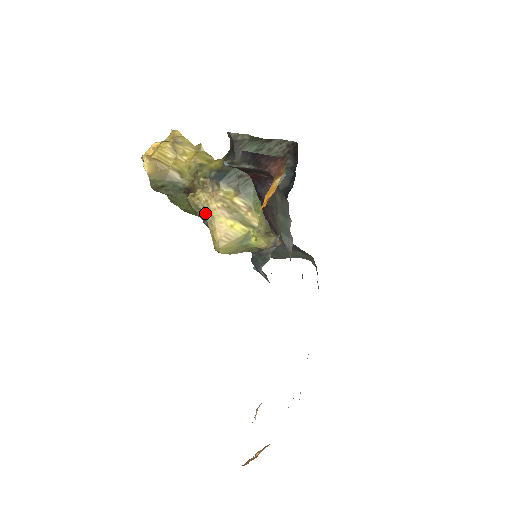
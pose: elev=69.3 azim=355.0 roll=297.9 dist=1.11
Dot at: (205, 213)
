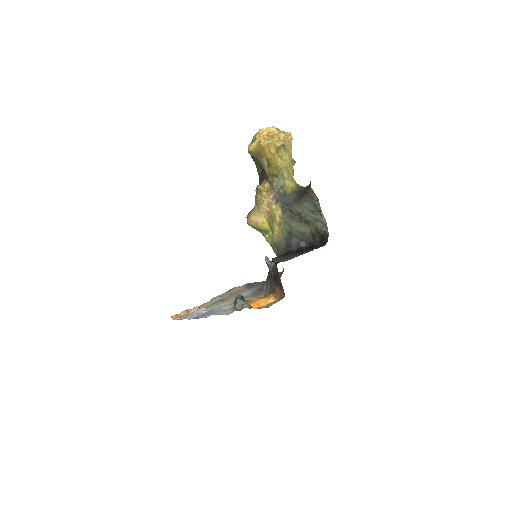
Dot at: (257, 204)
